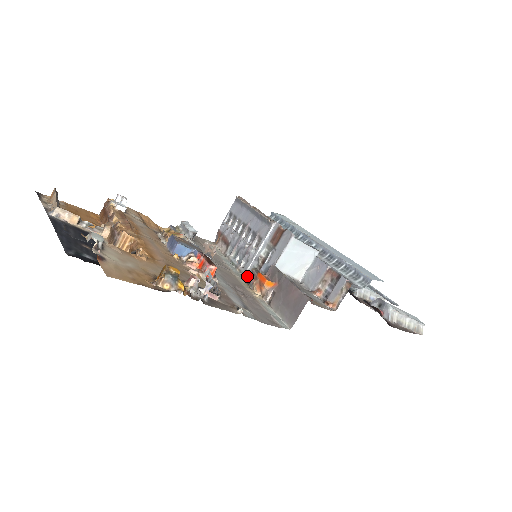
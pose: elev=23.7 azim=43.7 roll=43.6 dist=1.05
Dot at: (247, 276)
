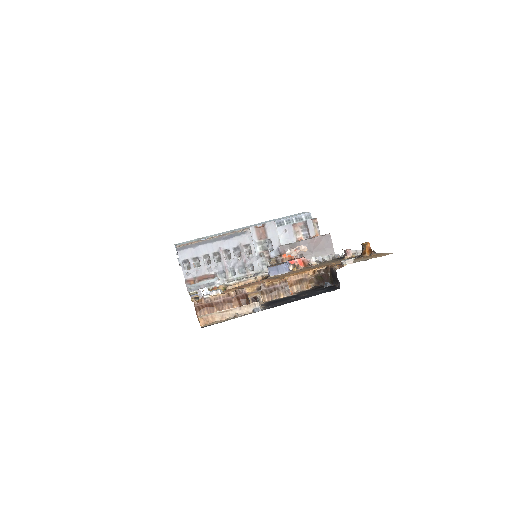
Dot at: (263, 271)
